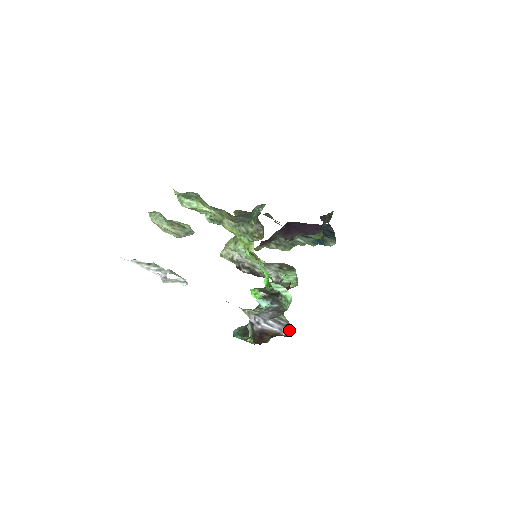
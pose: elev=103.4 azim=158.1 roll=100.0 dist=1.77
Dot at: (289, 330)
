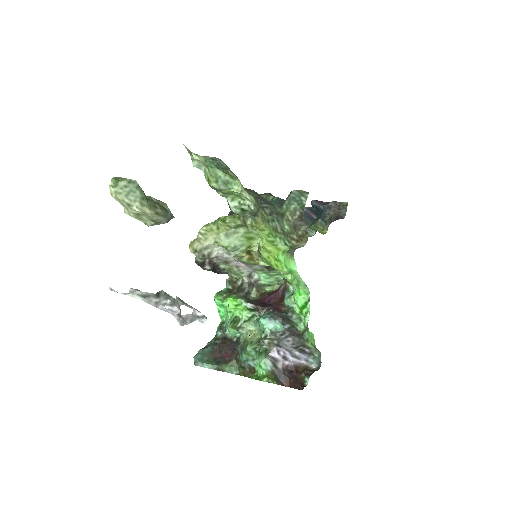
Dot at: (319, 360)
